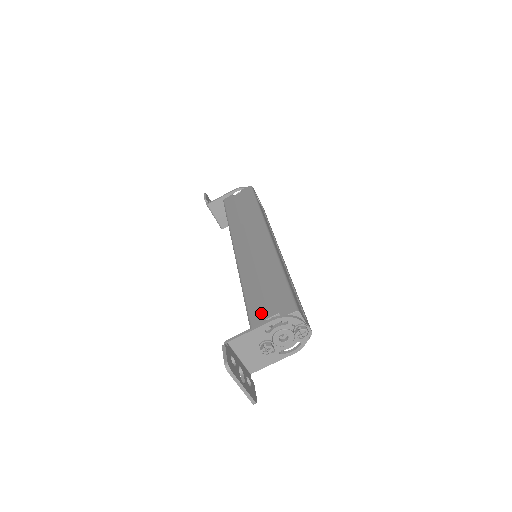
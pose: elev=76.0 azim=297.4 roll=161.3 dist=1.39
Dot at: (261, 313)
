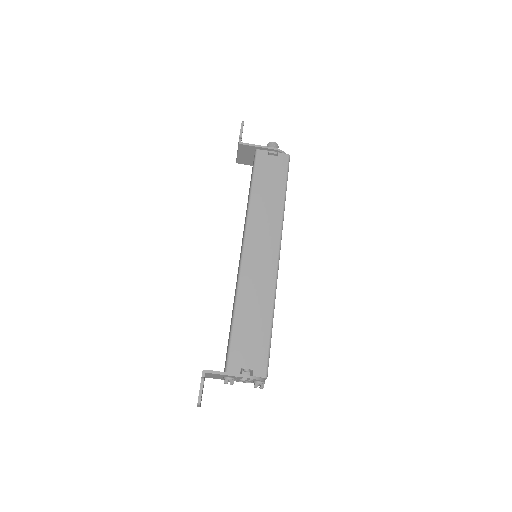
Dot at: (240, 358)
